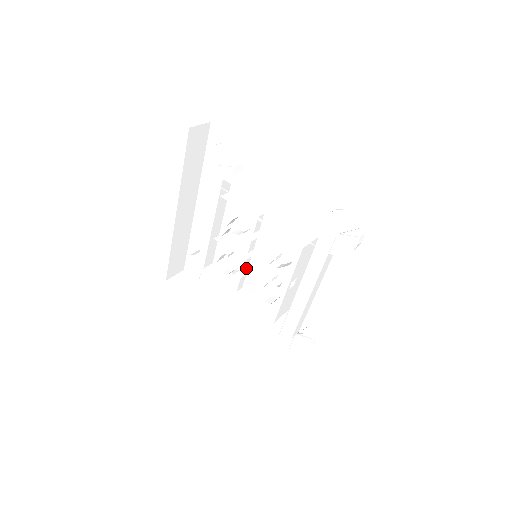
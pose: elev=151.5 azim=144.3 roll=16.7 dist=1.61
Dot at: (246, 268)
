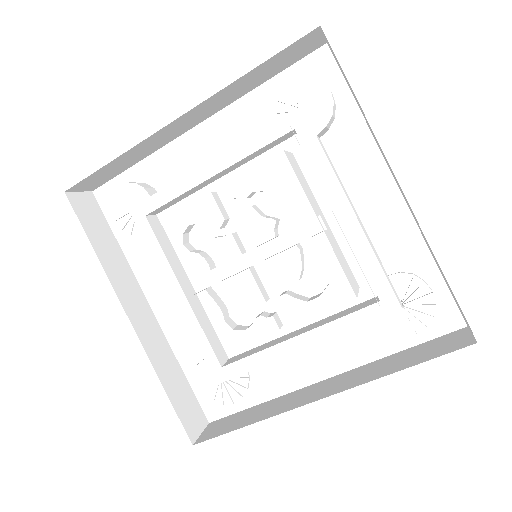
Dot at: (227, 261)
